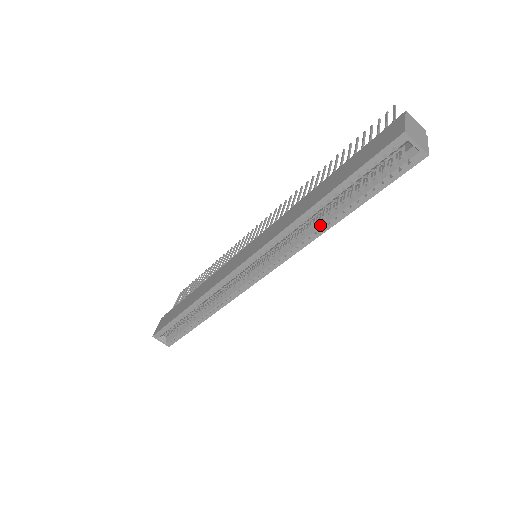
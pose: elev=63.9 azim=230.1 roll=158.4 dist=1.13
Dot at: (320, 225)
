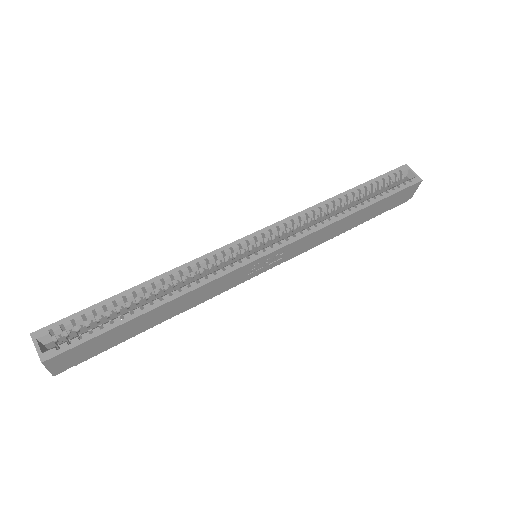
Dot at: (340, 215)
